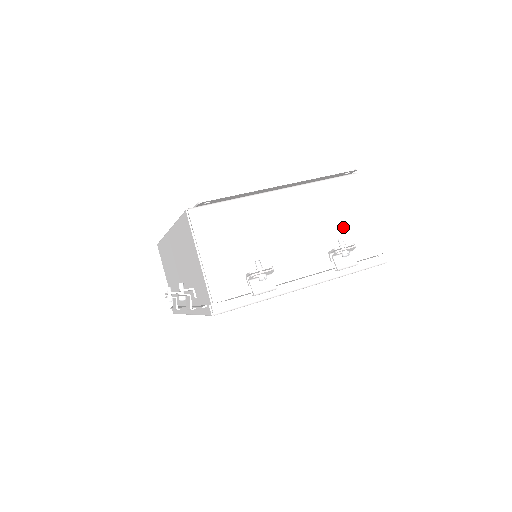
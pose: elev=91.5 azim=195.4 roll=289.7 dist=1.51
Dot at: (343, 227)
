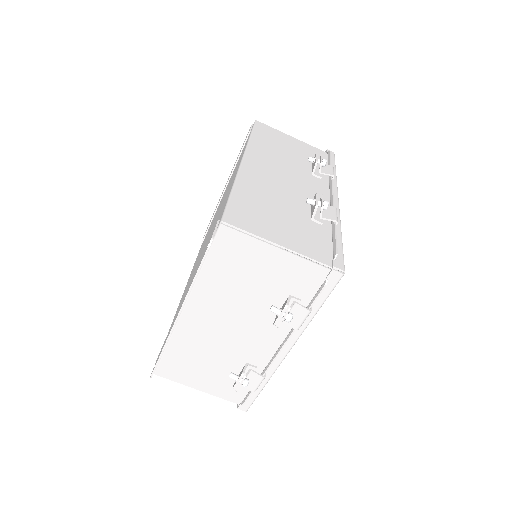
Dot at: (266, 284)
